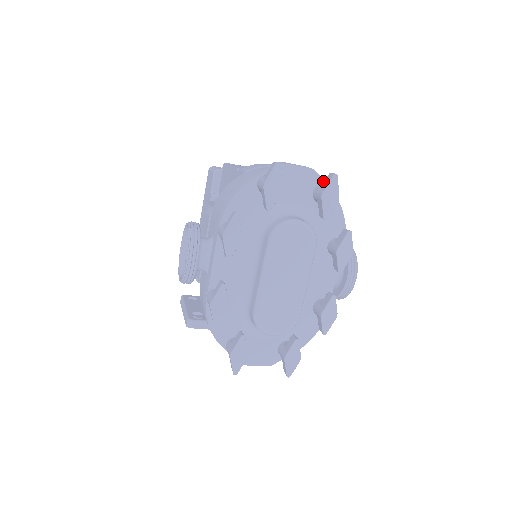
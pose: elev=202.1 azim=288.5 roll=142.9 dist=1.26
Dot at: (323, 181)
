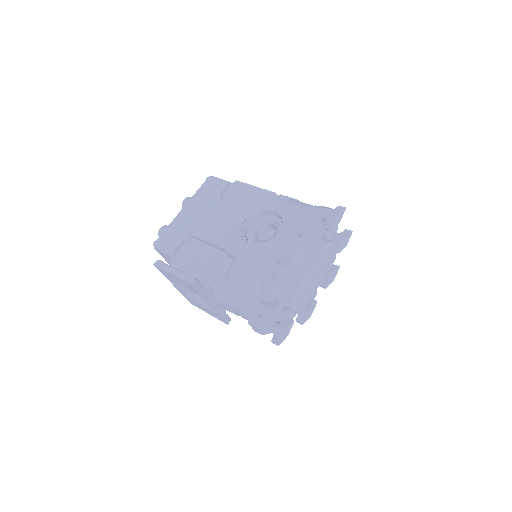
Dot at: occluded
